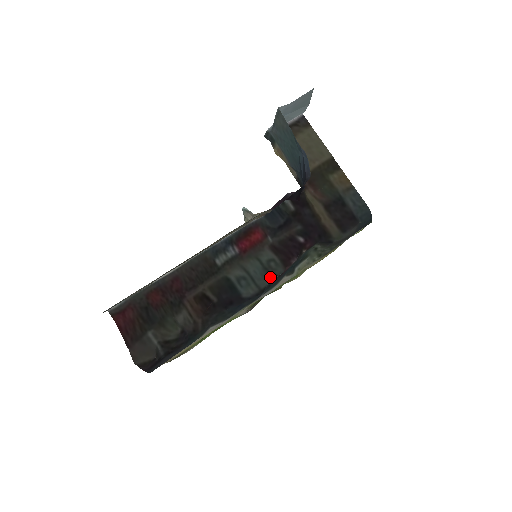
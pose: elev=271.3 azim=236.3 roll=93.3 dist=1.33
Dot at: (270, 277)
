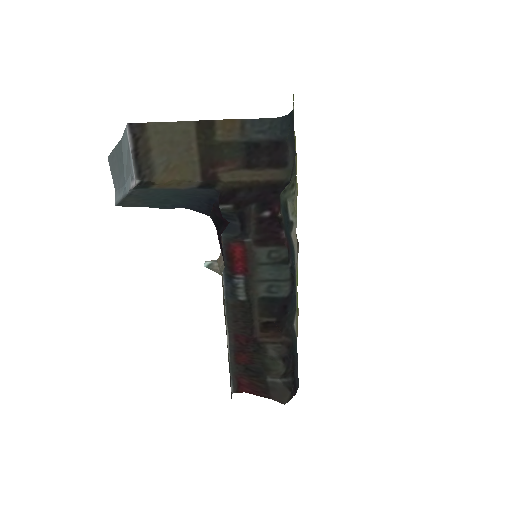
Dot at: (284, 265)
